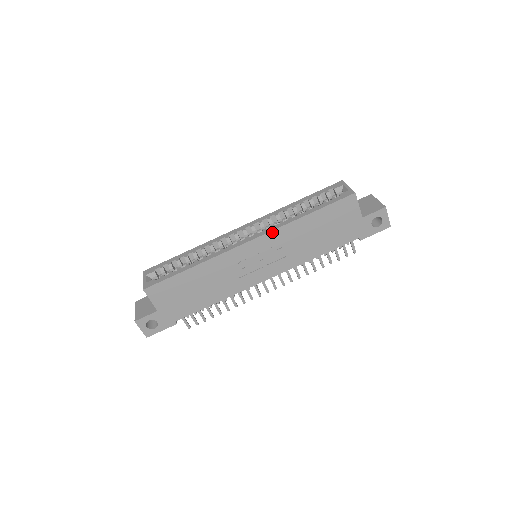
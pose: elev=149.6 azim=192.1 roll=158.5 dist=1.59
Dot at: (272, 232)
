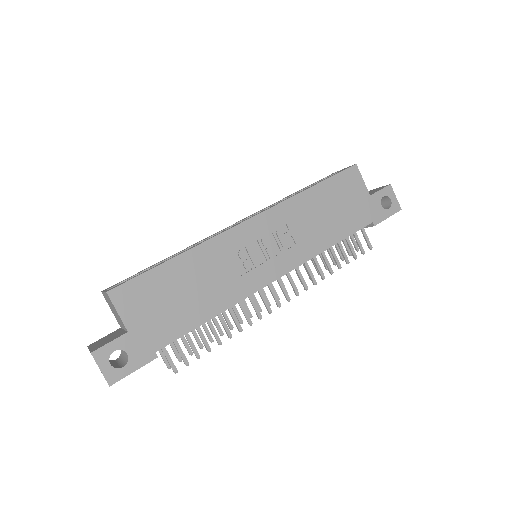
Dot at: (274, 208)
